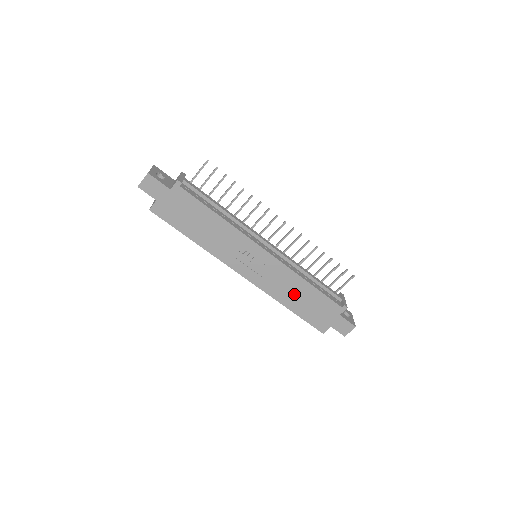
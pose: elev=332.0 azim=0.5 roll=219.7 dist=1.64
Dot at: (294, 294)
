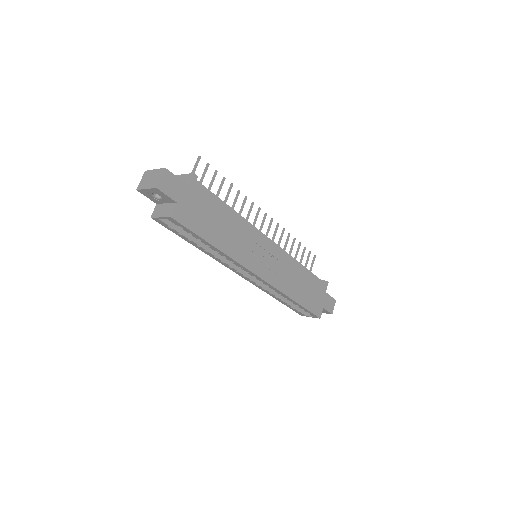
Dot at: (296, 283)
